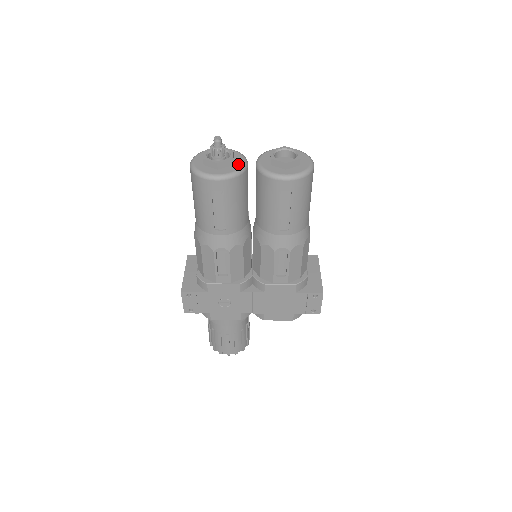
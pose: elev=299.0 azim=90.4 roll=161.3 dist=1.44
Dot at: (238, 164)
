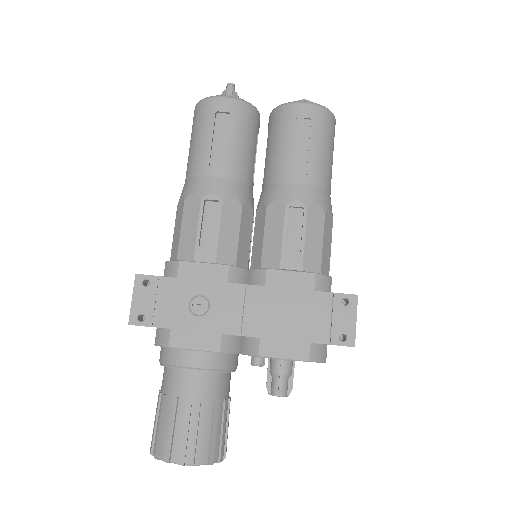
Dot at: occluded
